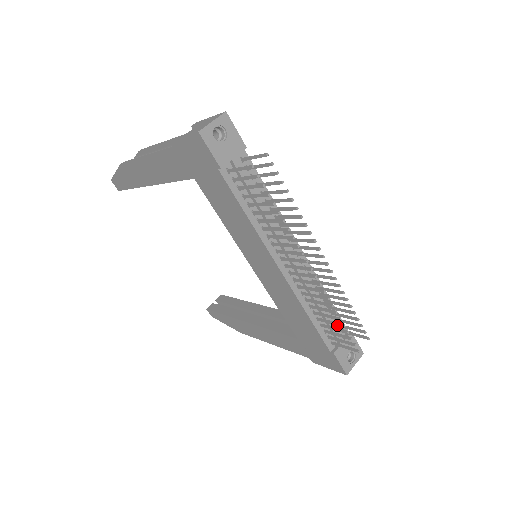
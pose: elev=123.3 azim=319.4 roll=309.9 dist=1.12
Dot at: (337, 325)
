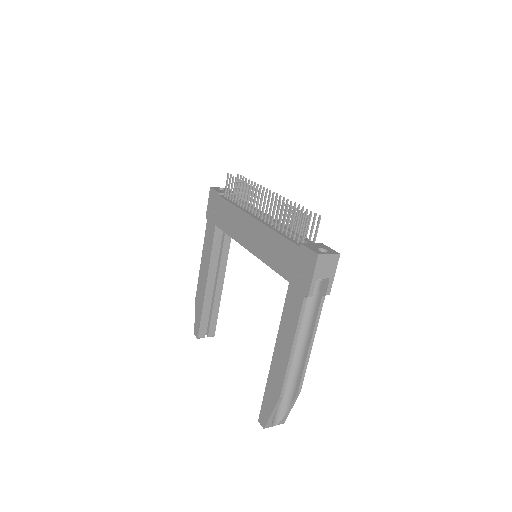
Dot at: (290, 214)
